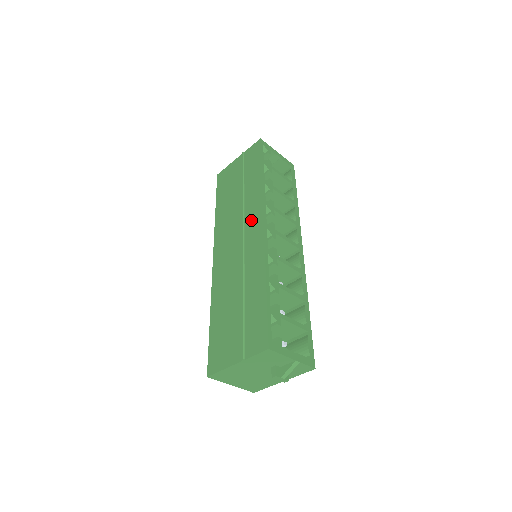
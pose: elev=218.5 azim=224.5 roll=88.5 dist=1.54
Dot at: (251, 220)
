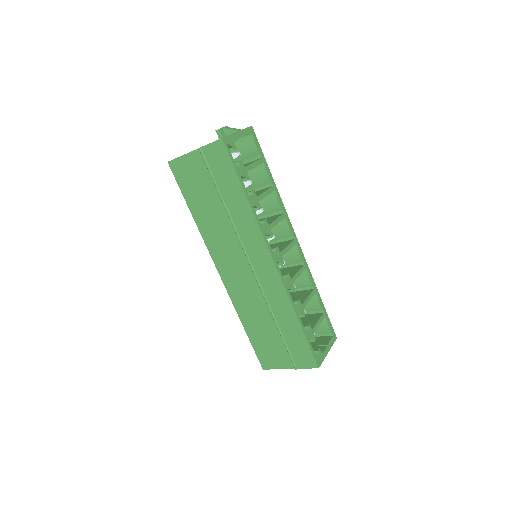
Dot at: (254, 251)
